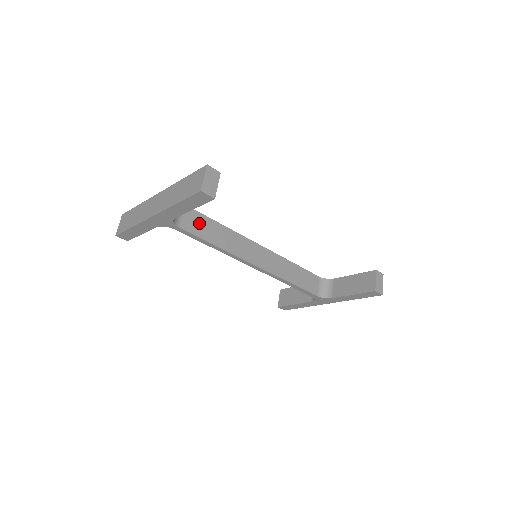
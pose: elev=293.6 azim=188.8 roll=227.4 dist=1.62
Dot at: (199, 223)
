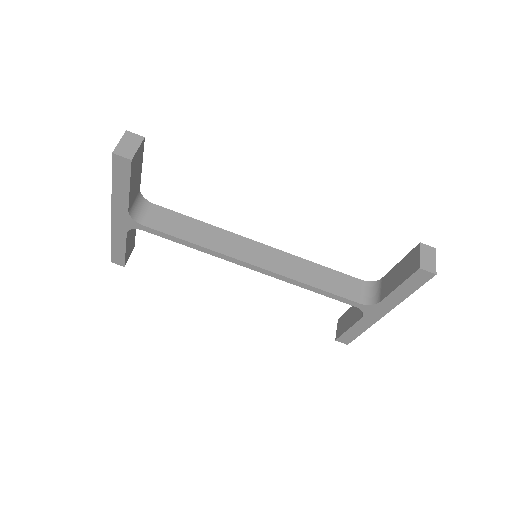
Dot at: (171, 221)
